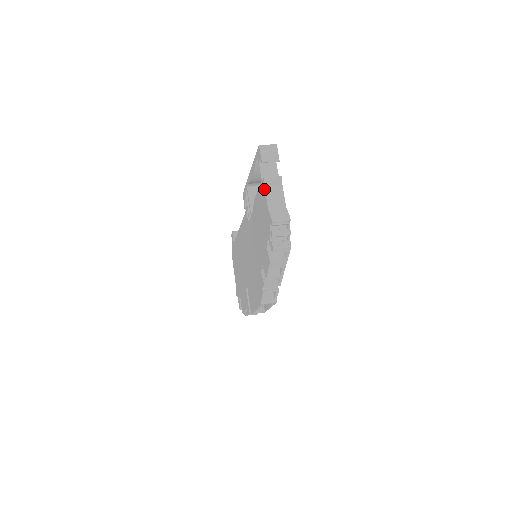
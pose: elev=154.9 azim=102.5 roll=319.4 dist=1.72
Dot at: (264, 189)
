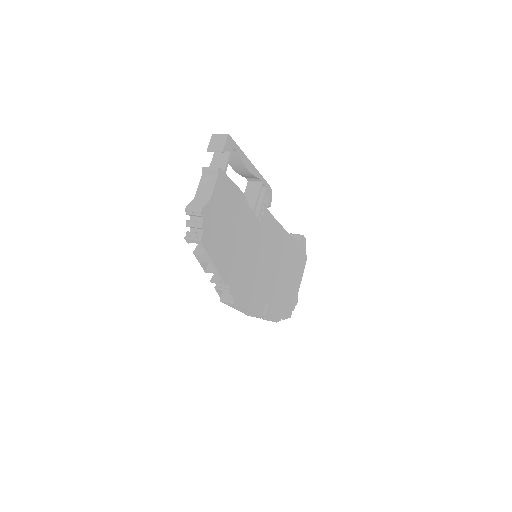
Dot at: (201, 178)
